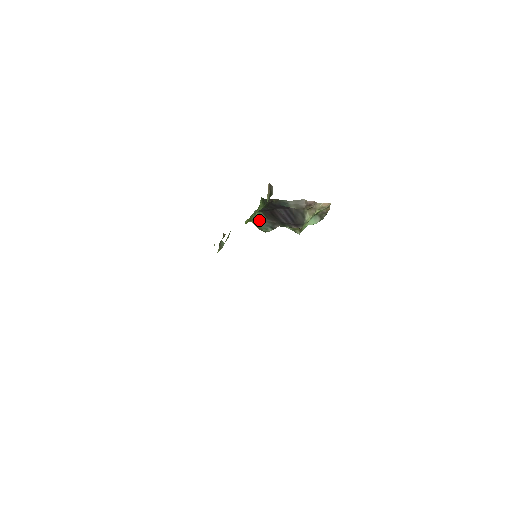
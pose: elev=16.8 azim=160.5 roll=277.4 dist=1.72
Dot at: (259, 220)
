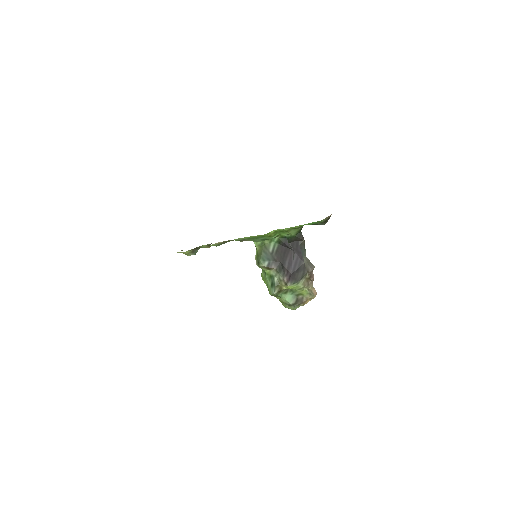
Dot at: (267, 250)
